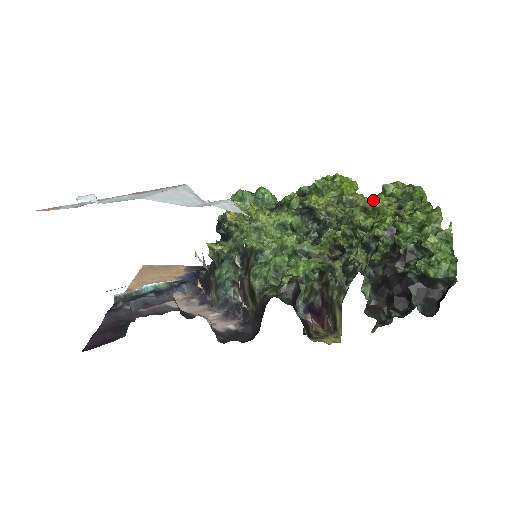
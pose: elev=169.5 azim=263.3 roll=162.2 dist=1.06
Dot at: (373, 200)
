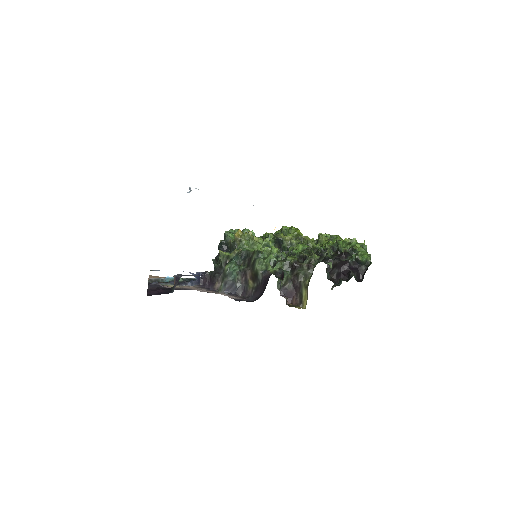
Dot at: (314, 241)
